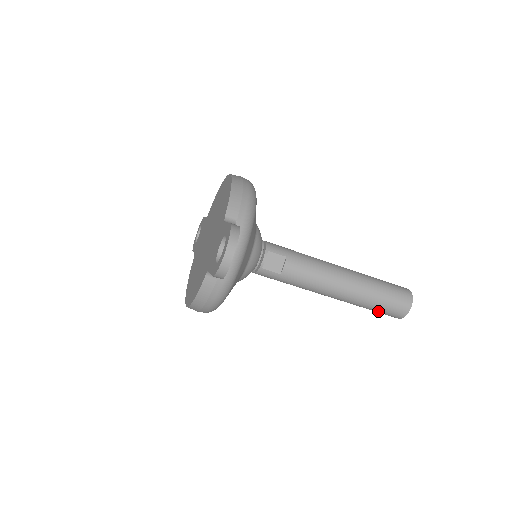
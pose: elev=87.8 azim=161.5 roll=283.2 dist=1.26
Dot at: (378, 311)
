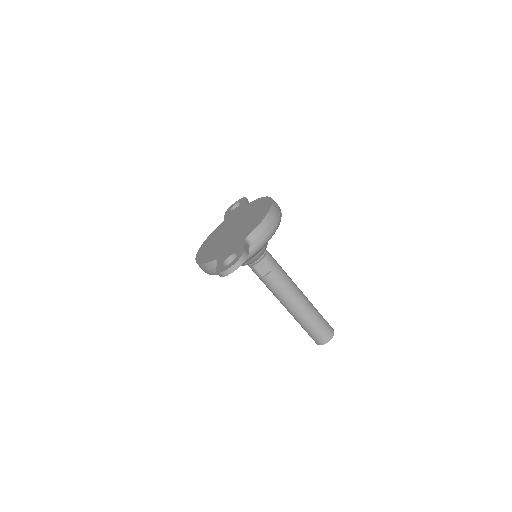
Dot at: occluded
